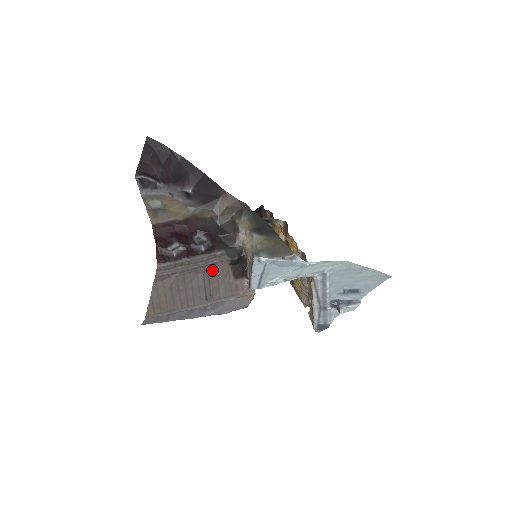
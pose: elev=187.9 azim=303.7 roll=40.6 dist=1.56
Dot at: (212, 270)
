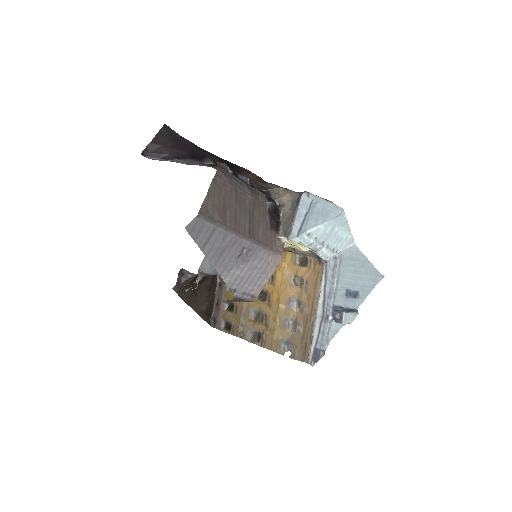
Dot at: (256, 205)
